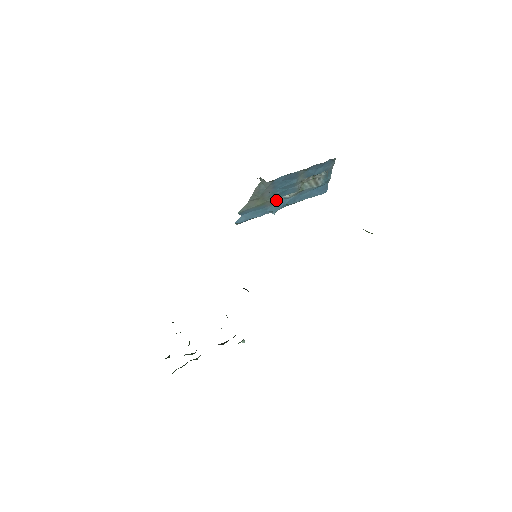
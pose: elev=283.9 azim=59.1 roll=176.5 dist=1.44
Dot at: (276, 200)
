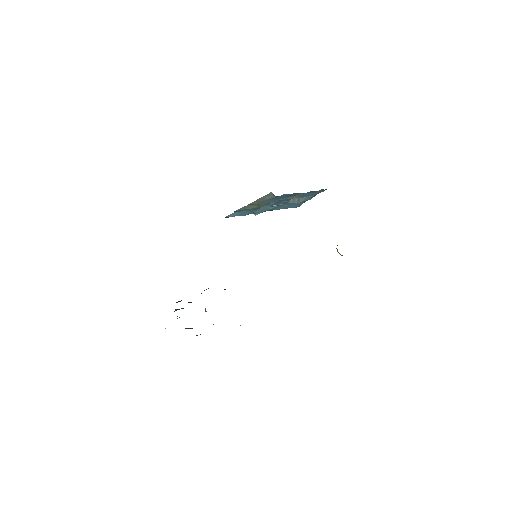
Dot at: occluded
